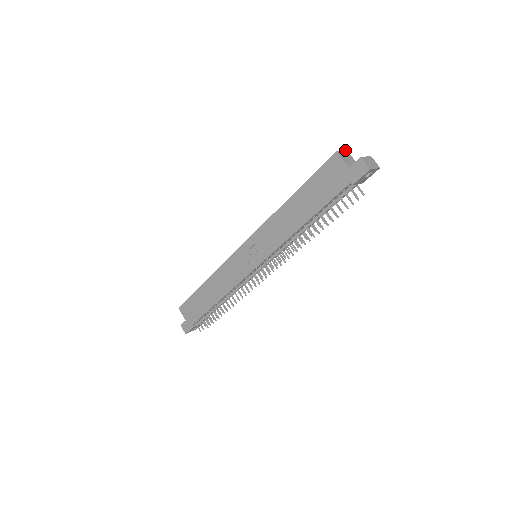
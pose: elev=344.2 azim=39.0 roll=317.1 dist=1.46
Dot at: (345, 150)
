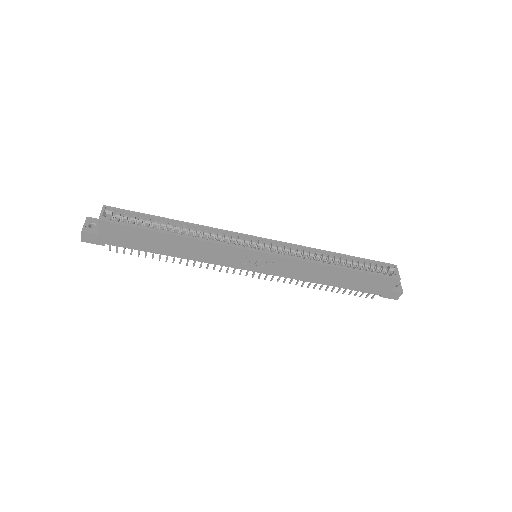
Dot at: occluded
